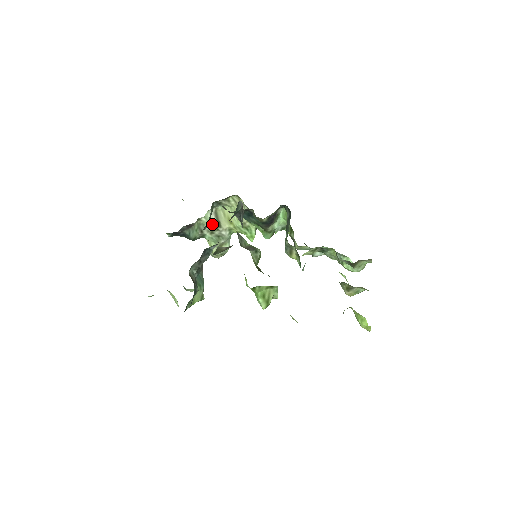
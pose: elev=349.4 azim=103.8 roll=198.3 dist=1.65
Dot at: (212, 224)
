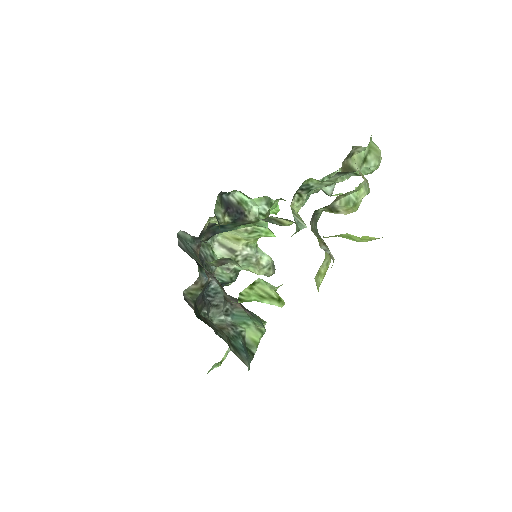
Dot at: (227, 256)
